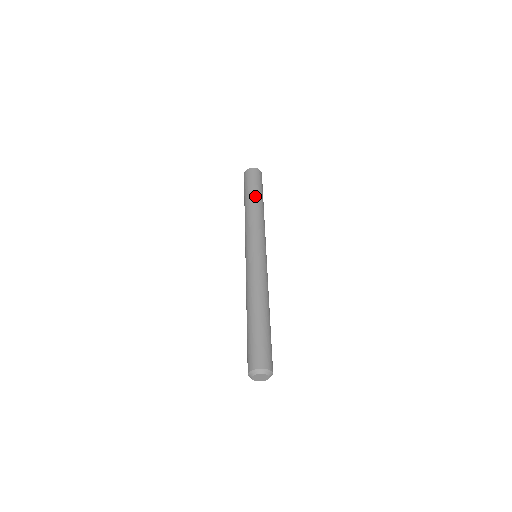
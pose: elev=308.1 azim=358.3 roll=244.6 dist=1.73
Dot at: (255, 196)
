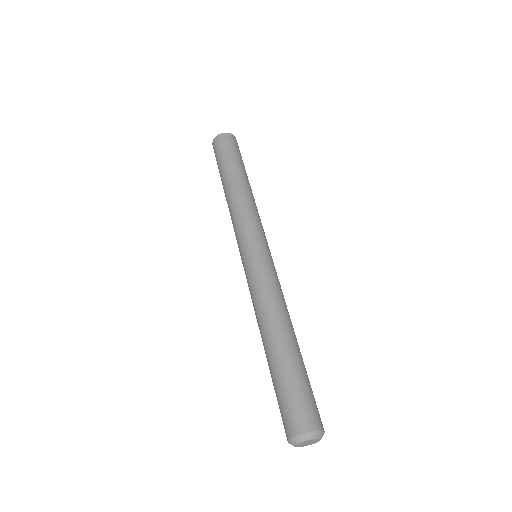
Dot at: (227, 174)
